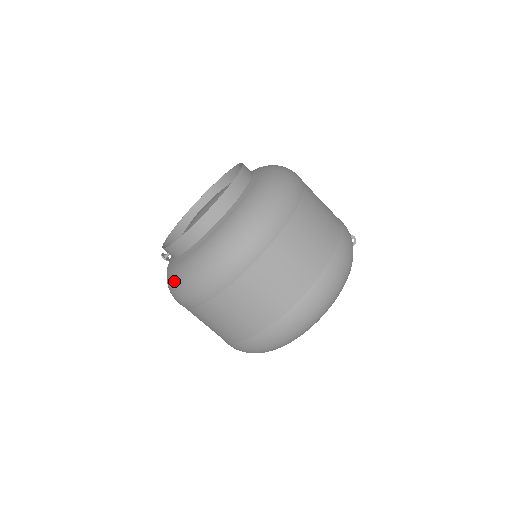
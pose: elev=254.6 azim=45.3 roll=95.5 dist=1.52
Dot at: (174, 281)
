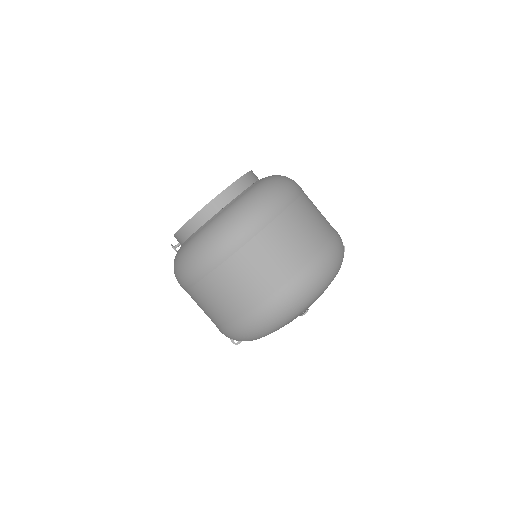
Dot at: (184, 255)
